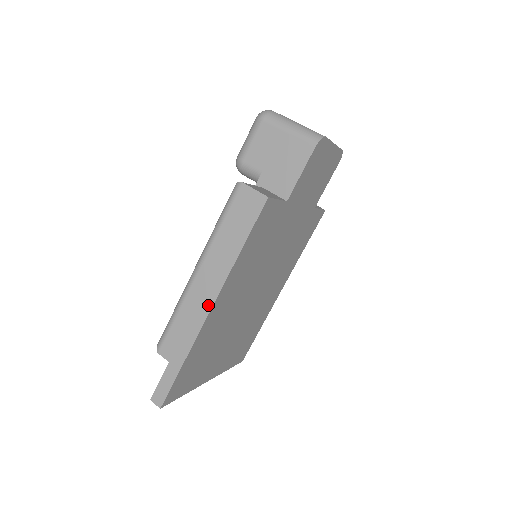
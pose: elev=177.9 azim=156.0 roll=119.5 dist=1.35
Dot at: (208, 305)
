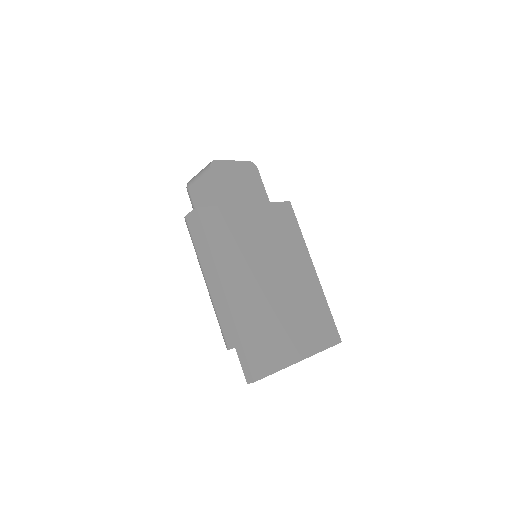
Dot at: (221, 291)
